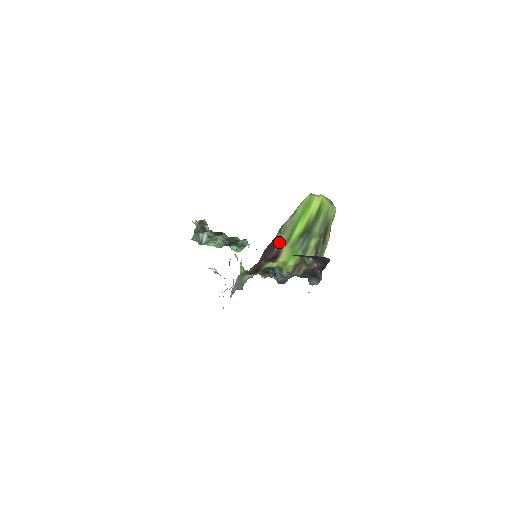
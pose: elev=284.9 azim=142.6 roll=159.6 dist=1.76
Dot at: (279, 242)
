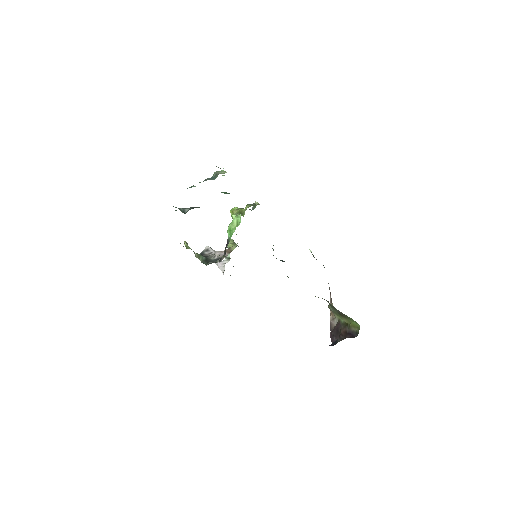
Dot at: occluded
